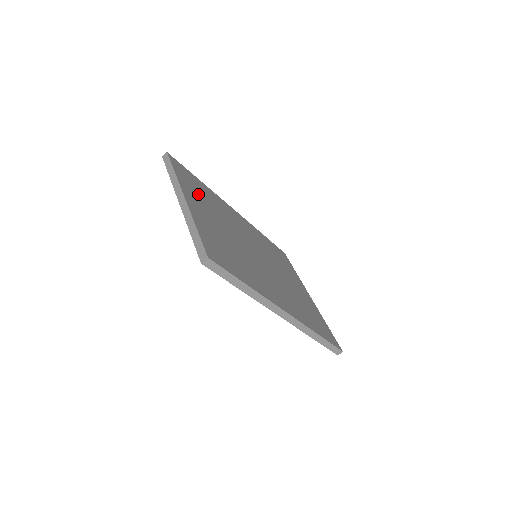
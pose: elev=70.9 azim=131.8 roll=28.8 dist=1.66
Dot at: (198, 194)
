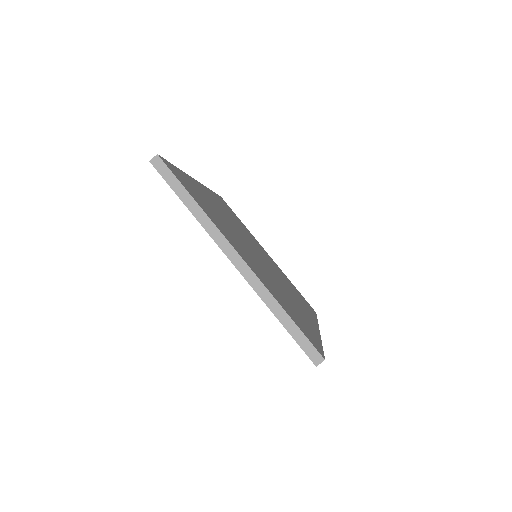
Dot at: (214, 216)
